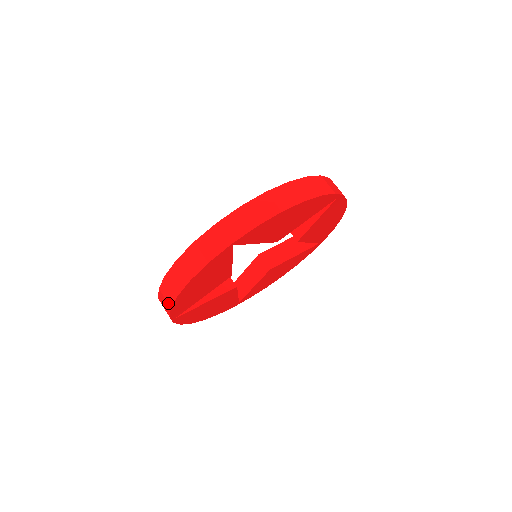
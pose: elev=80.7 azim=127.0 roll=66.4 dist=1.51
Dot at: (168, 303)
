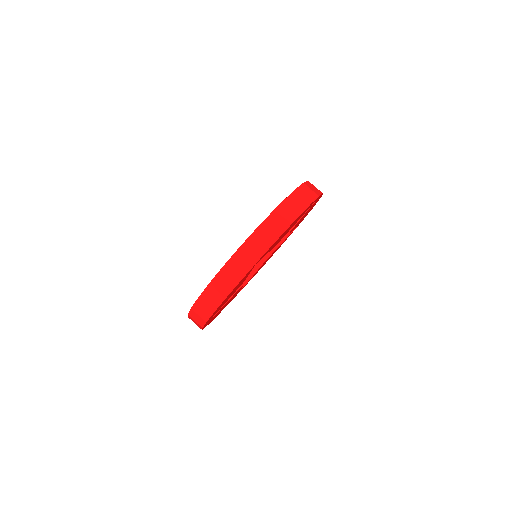
Dot at: (203, 319)
